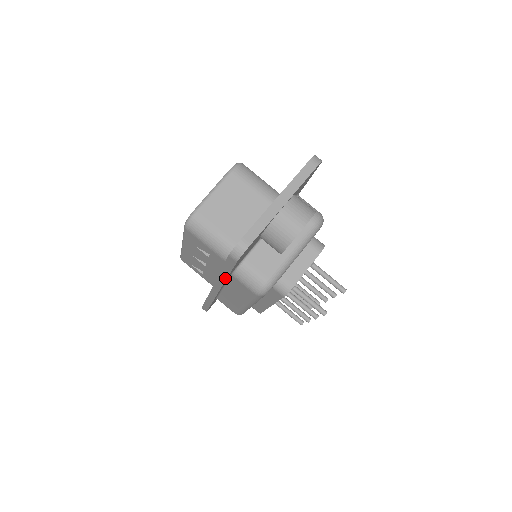
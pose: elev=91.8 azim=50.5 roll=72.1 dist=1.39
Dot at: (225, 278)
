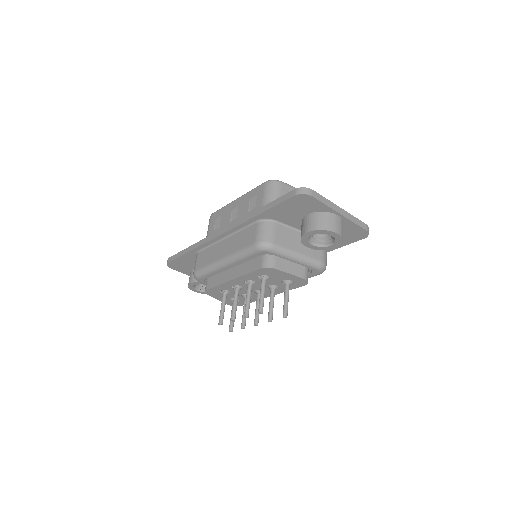
Dot at: (257, 214)
